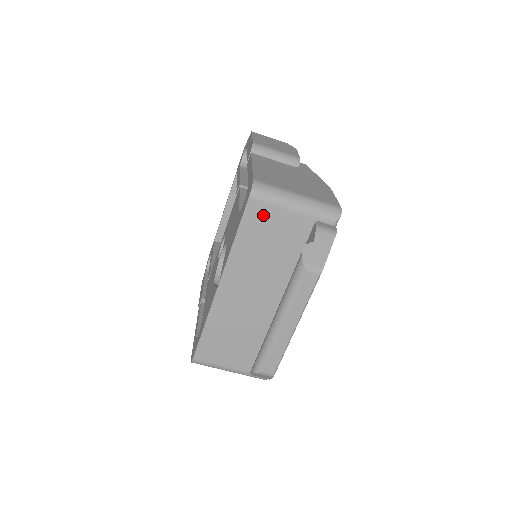
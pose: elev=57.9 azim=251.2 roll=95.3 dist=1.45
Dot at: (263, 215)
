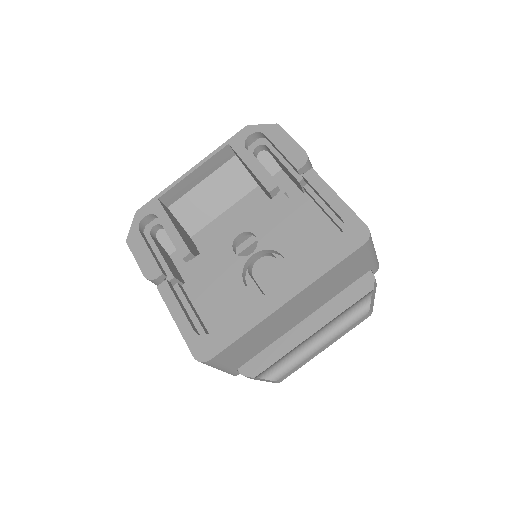
Dot at: (358, 258)
